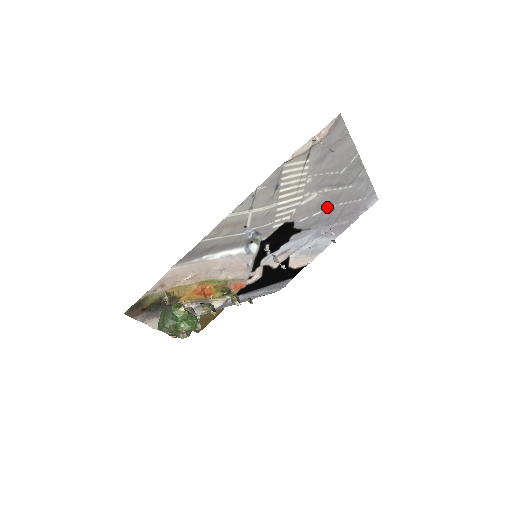
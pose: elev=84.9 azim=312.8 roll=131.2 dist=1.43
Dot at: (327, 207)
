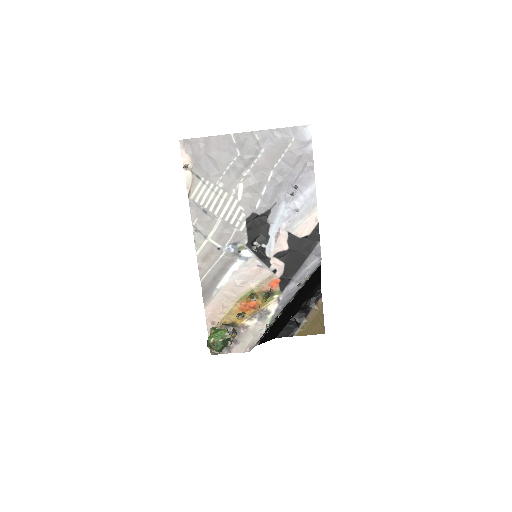
Dot at: (267, 179)
